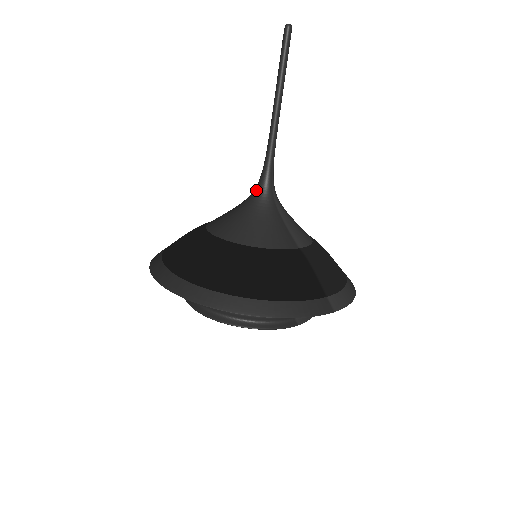
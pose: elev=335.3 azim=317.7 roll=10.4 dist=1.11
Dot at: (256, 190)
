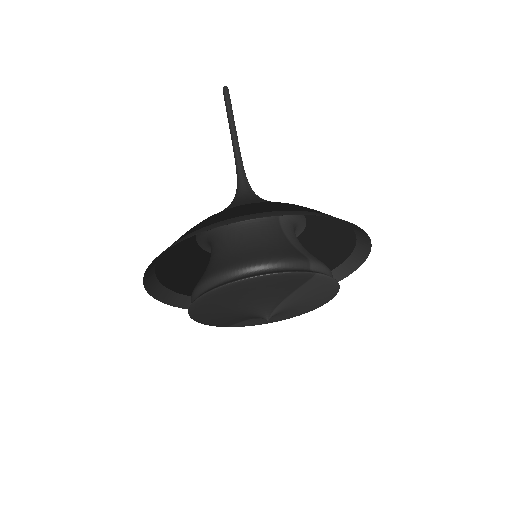
Dot at: (235, 194)
